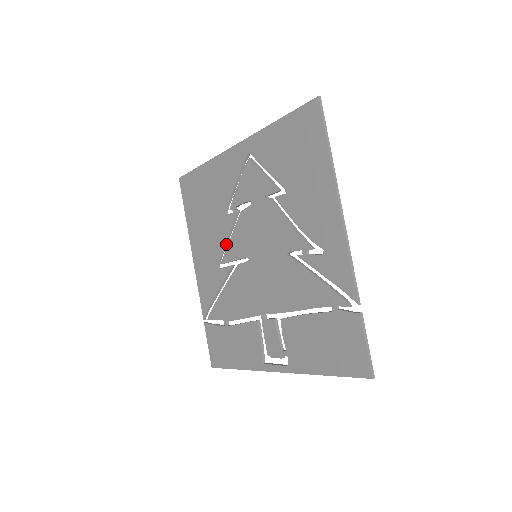
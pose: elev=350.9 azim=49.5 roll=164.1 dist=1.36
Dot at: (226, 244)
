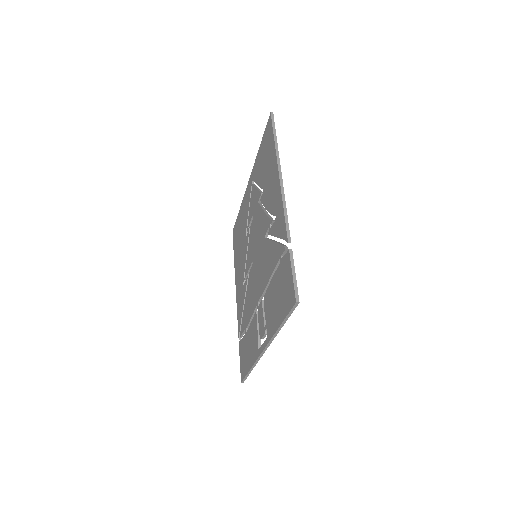
Dot at: occluded
